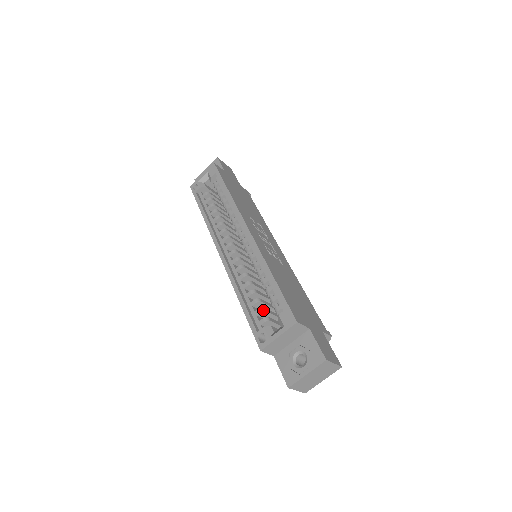
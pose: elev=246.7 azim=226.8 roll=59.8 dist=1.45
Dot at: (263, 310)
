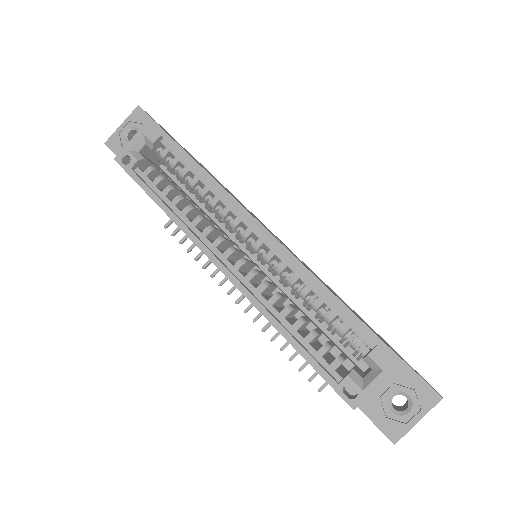
Dot at: (329, 347)
